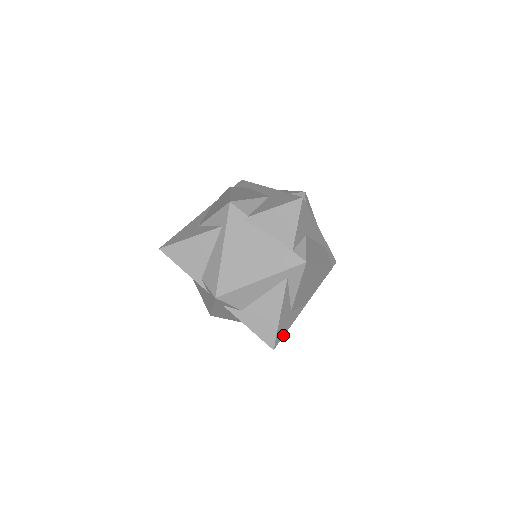
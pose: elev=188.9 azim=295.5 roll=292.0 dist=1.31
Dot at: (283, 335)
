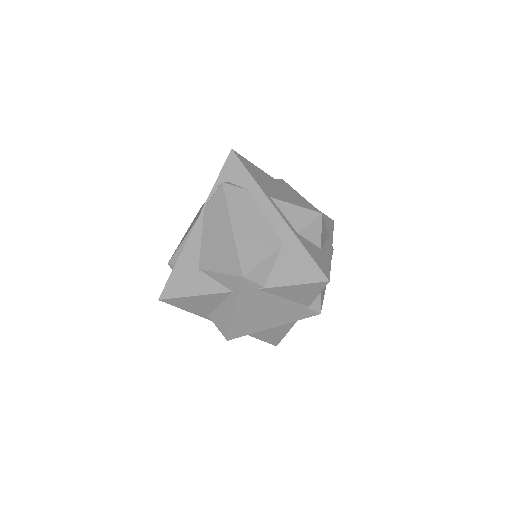
Dot at: occluded
